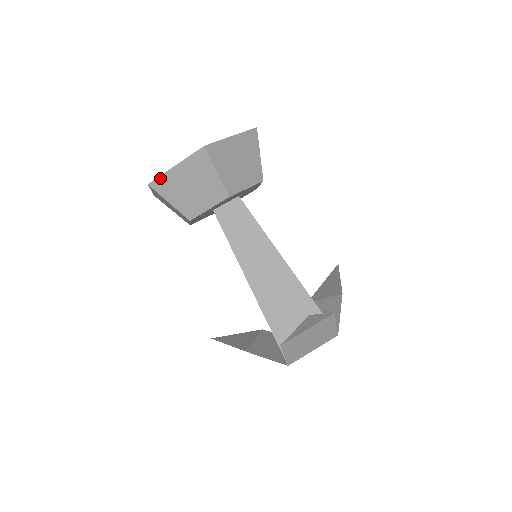
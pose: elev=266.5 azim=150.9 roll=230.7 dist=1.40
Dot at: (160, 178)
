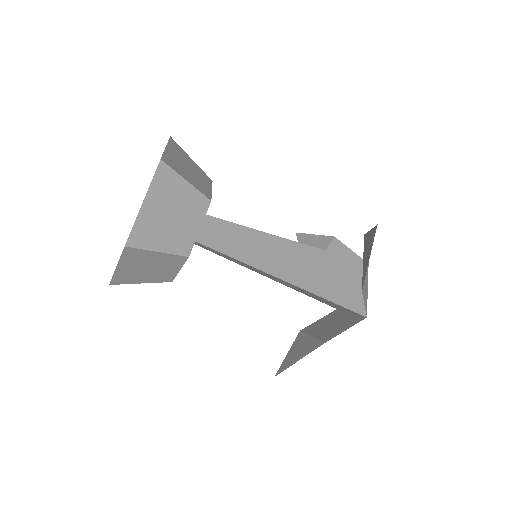
Dot at: (134, 229)
